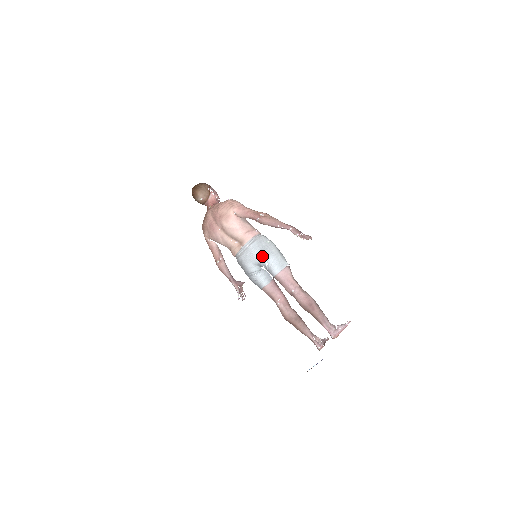
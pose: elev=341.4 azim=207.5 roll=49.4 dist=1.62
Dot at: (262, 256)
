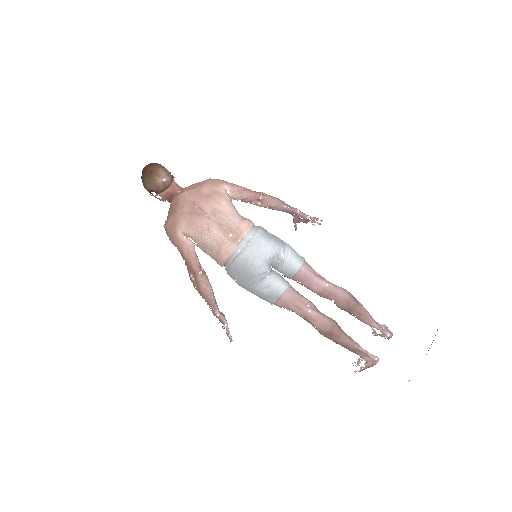
Dot at: (277, 245)
